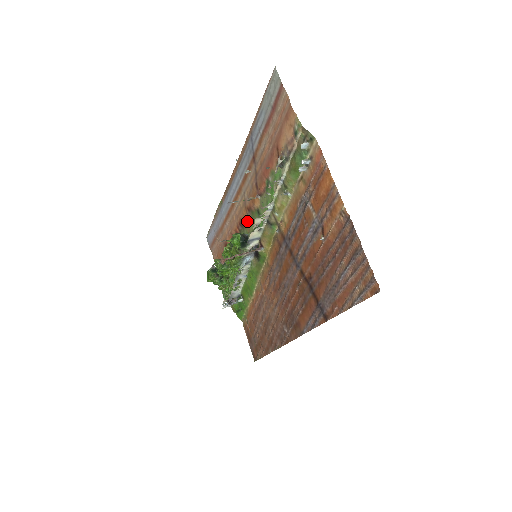
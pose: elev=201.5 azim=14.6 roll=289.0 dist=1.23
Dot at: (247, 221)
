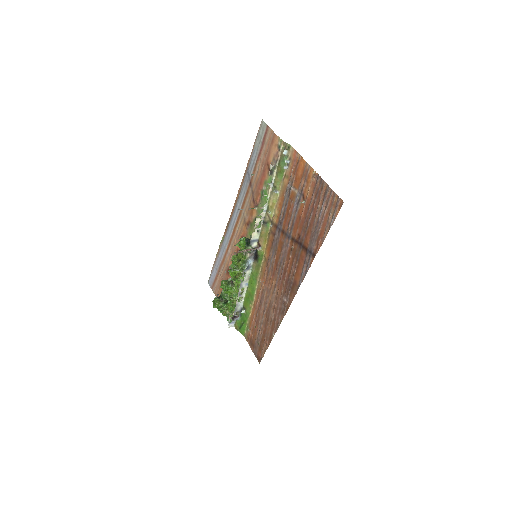
Dot at: (247, 234)
